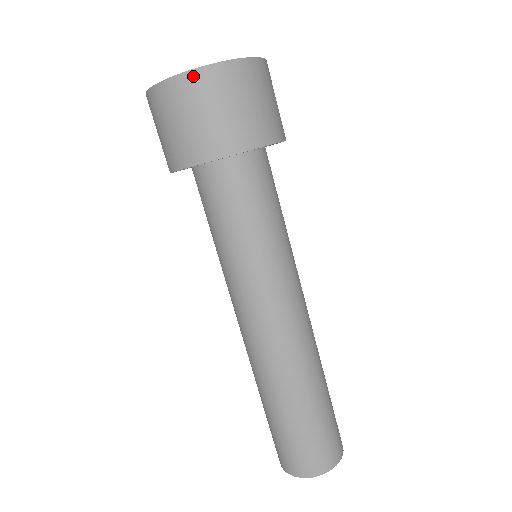
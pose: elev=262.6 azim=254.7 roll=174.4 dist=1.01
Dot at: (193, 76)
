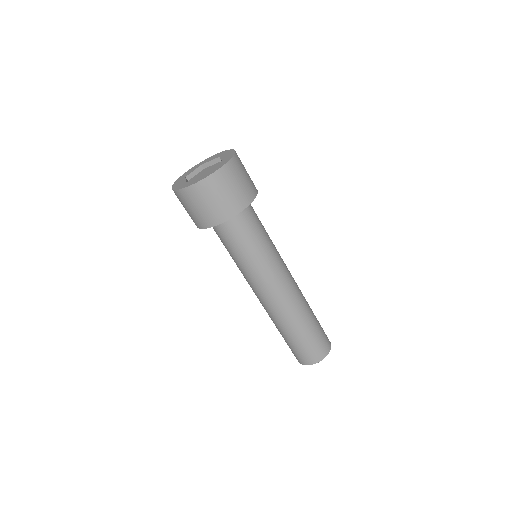
Dot at: (203, 183)
